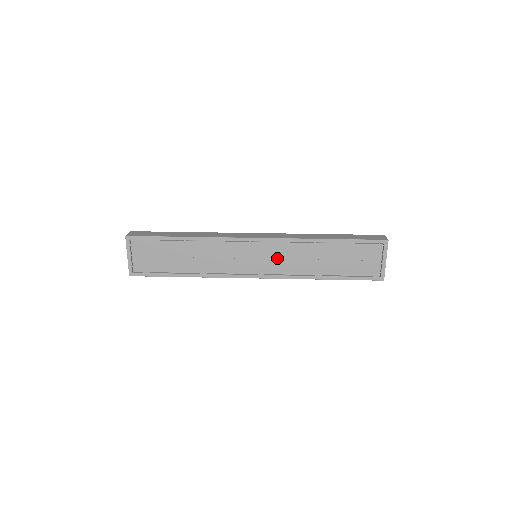
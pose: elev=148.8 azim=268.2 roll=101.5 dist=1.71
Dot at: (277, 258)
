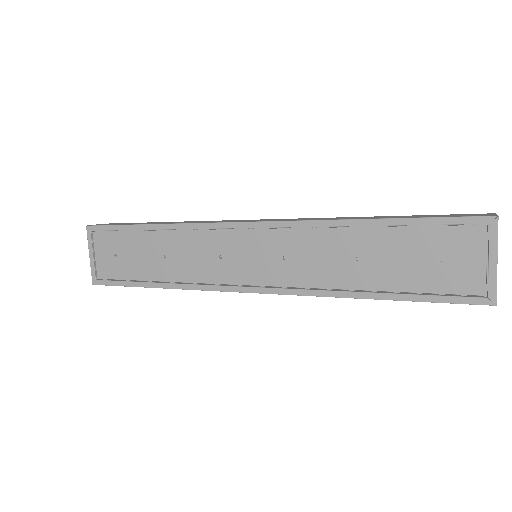
Dot at: (286, 258)
